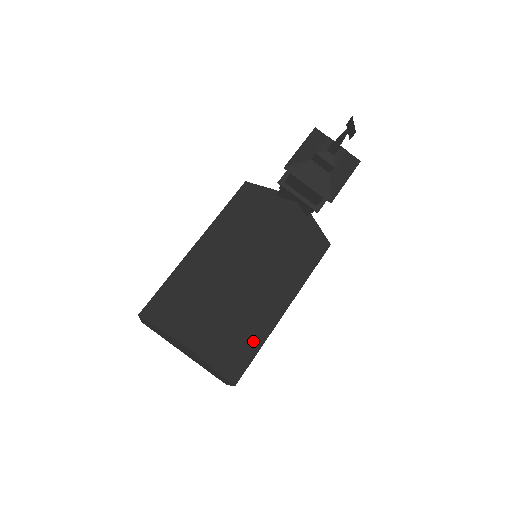
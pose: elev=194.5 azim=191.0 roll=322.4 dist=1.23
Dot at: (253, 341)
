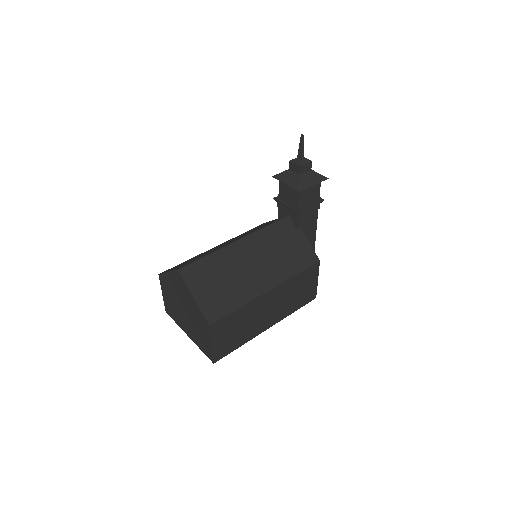
Dot at: (234, 297)
